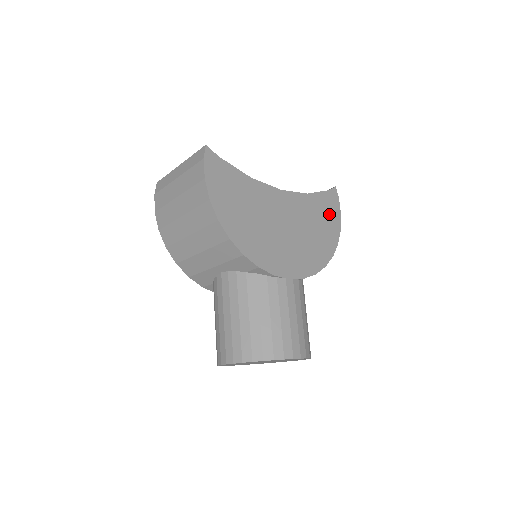
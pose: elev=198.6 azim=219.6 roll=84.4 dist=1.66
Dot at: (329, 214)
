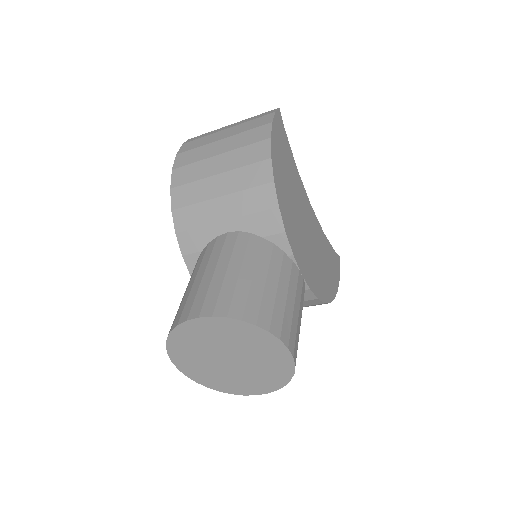
Dot at: (333, 268)
